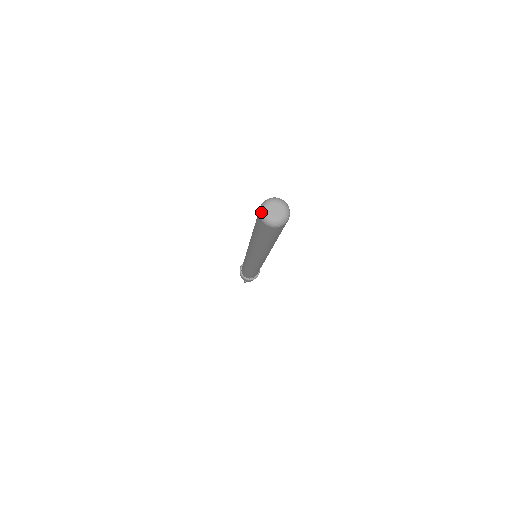
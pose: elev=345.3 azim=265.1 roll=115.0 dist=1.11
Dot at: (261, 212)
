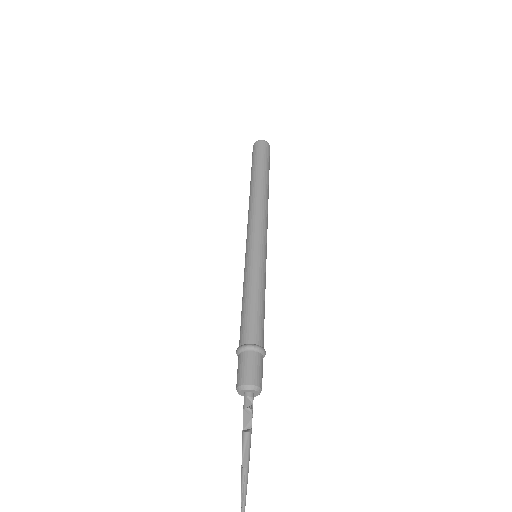
Dot at: (254, 144)
